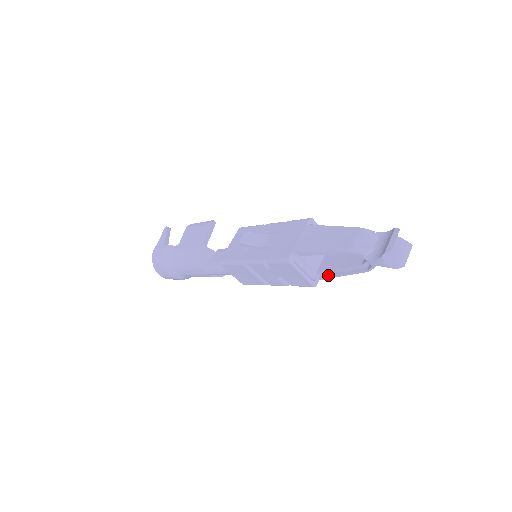
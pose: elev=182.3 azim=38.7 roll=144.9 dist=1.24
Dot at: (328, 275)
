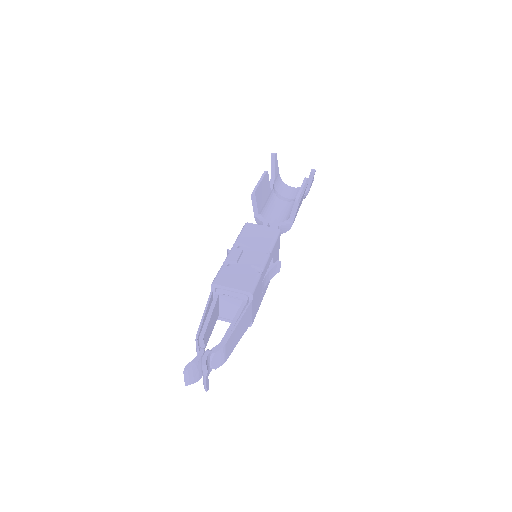
Dot at: occluded
